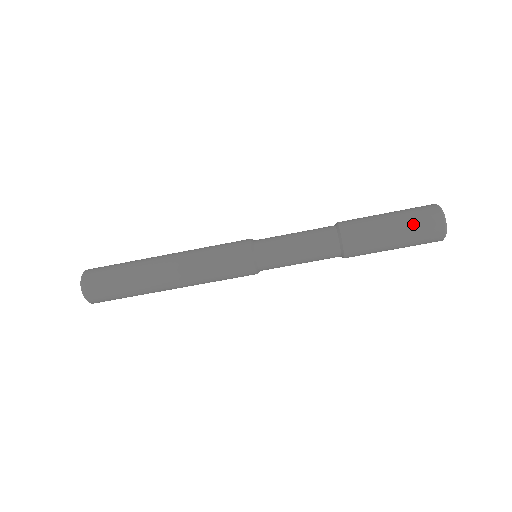
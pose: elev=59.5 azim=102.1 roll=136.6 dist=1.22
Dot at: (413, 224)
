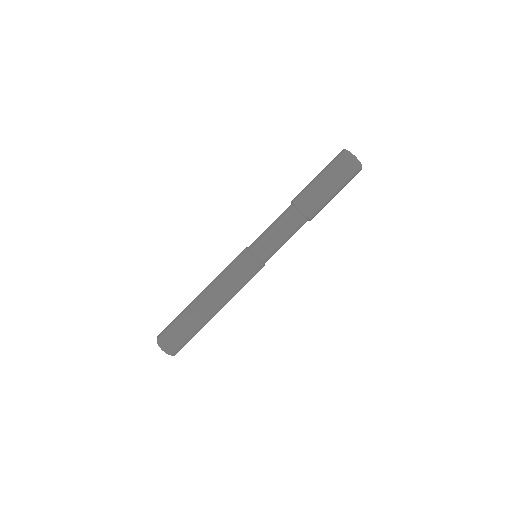
Dot at: (327, 165)
